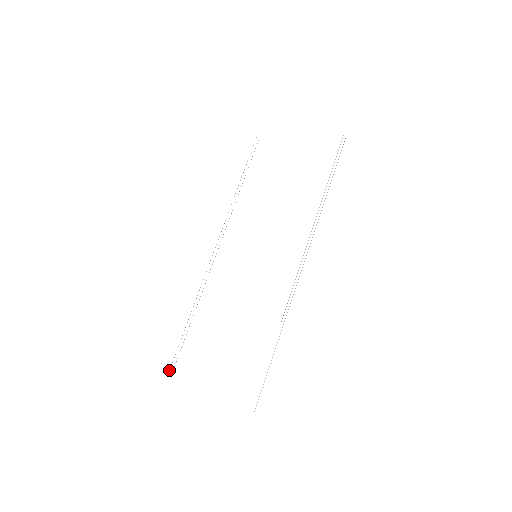
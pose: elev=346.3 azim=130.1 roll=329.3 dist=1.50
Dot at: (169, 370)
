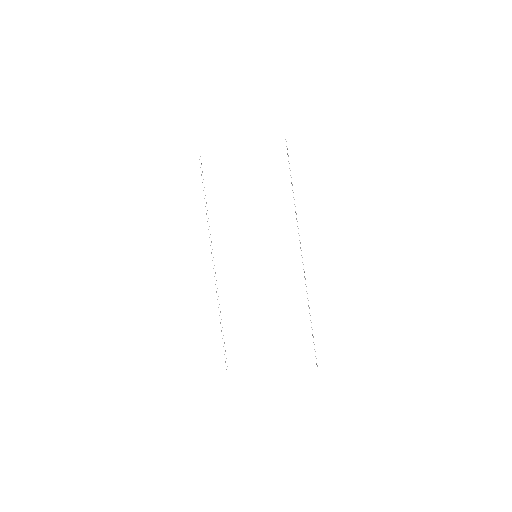
Dot at: occluded
